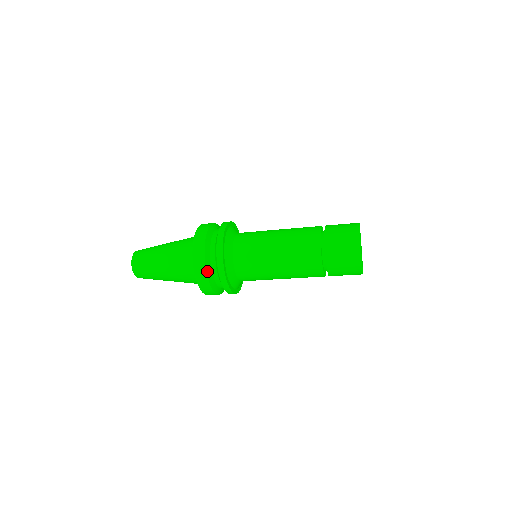
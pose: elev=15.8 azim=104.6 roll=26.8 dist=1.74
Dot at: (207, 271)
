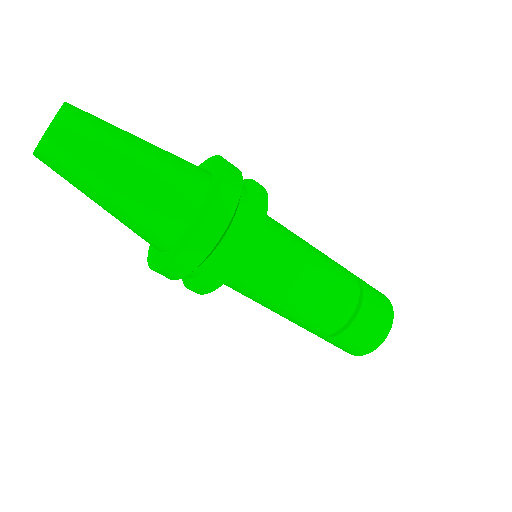
Dot at: (241, 175)
